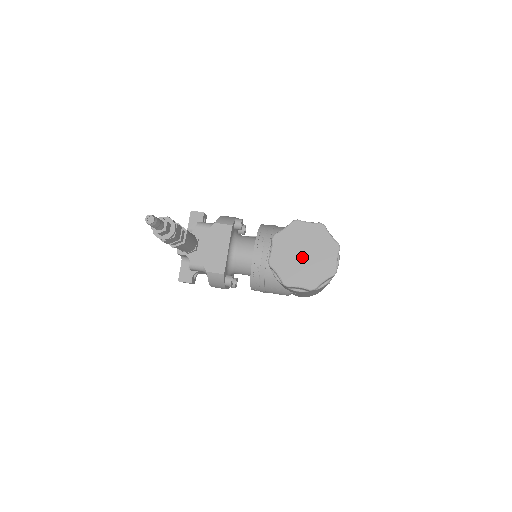
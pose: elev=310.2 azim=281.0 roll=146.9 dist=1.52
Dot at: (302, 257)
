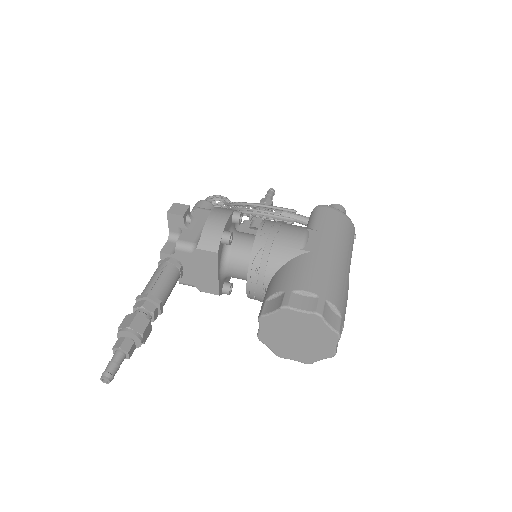
Dot at: (295, 339)
